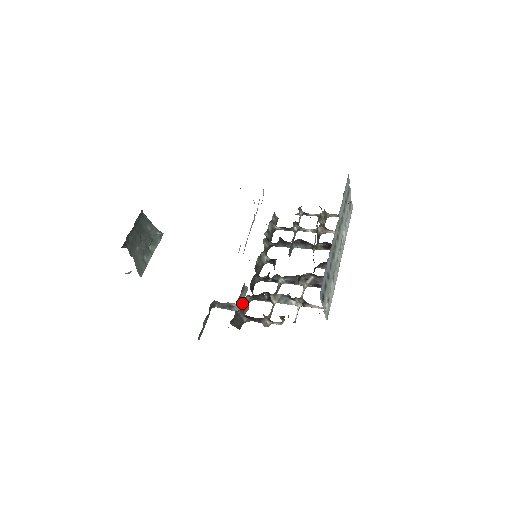
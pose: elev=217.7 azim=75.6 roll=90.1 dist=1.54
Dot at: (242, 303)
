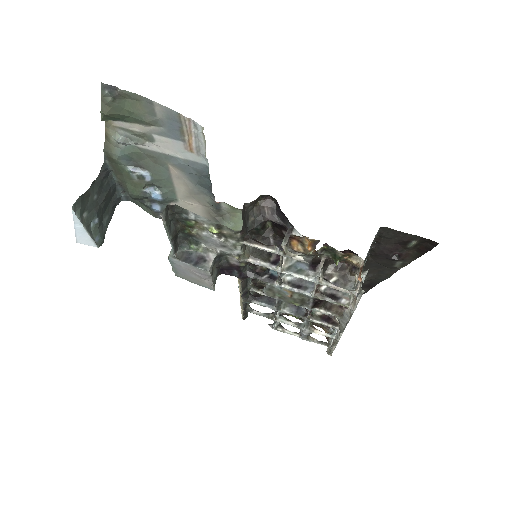
Dot at: (212, 277)
